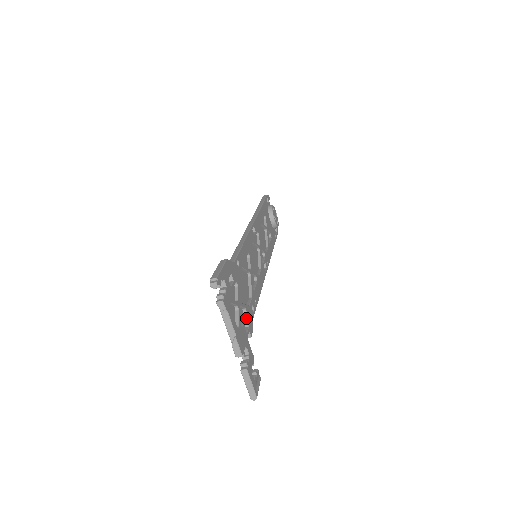
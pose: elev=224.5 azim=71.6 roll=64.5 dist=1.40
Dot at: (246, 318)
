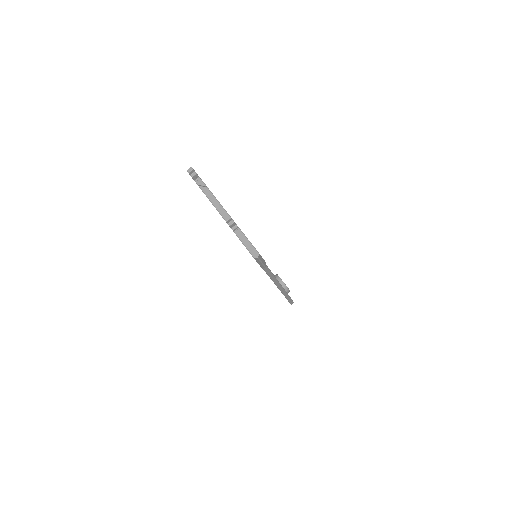
Dot at: occluded
